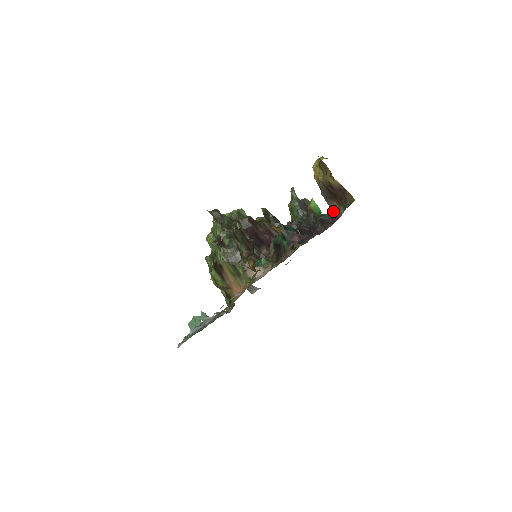
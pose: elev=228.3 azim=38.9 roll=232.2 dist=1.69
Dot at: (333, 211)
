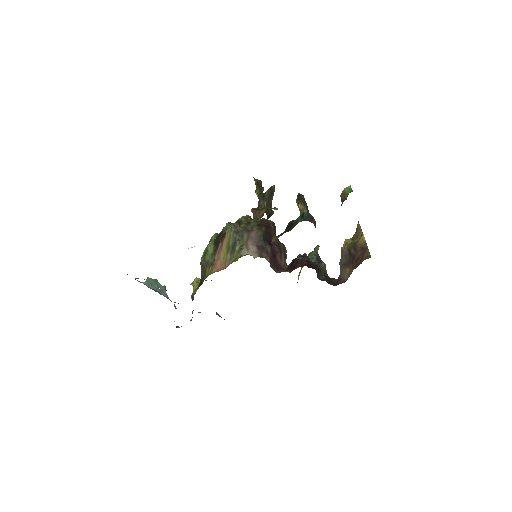
Dot at: (342, 277)
